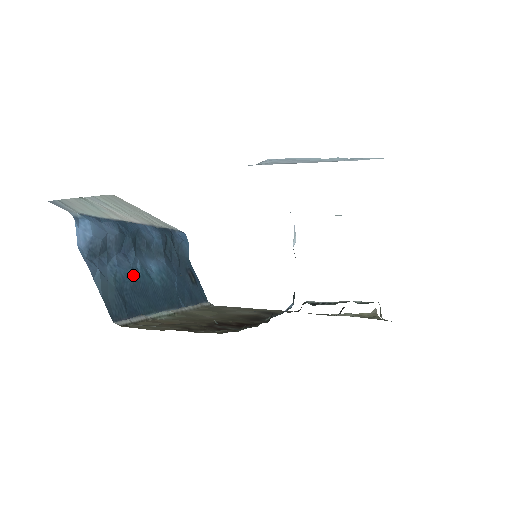
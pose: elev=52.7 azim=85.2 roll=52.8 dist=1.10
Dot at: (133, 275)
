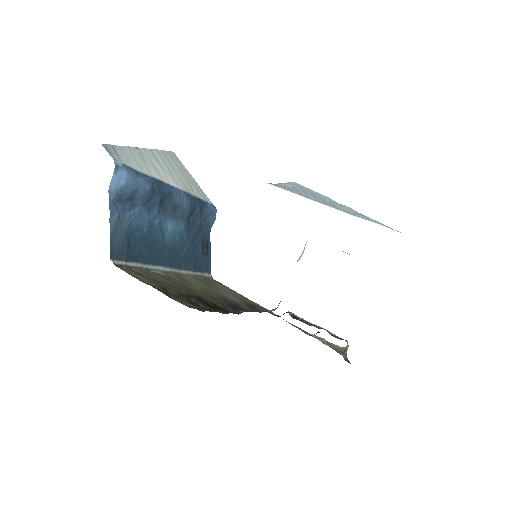
Dot at: (147, 228)
